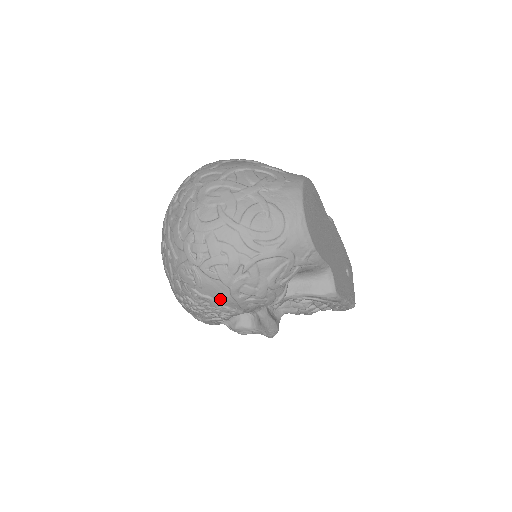
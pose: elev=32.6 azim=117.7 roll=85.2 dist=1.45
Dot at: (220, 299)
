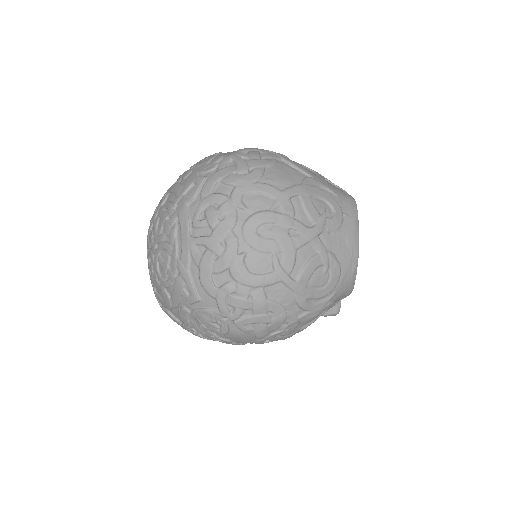
Dot at: (240, 342)
